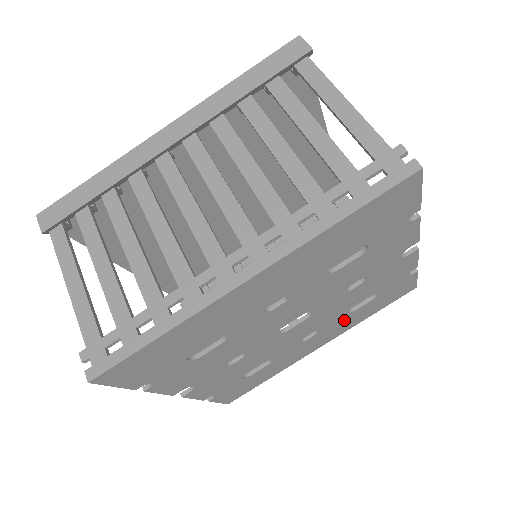
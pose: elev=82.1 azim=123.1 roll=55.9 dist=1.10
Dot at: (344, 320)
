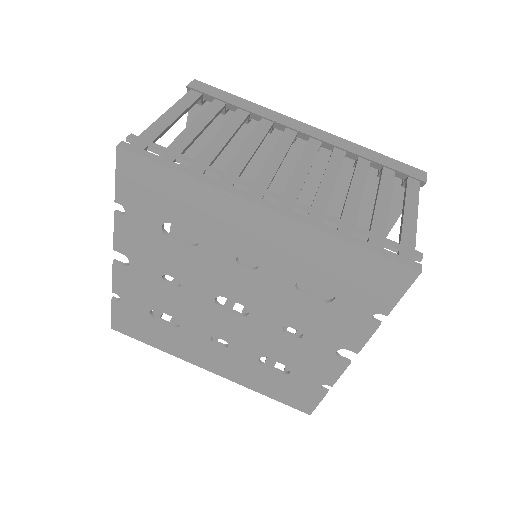
Dot at: (249, 365)
